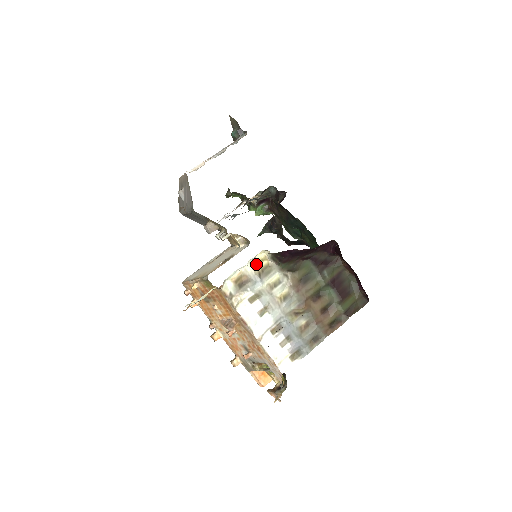
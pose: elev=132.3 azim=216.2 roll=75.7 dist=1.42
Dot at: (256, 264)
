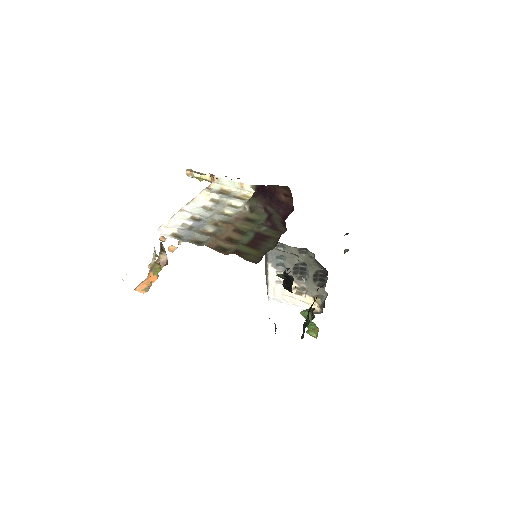
Dot at: (243, 196)
